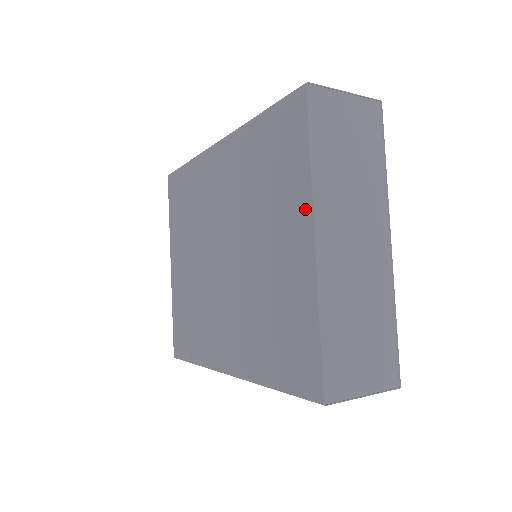
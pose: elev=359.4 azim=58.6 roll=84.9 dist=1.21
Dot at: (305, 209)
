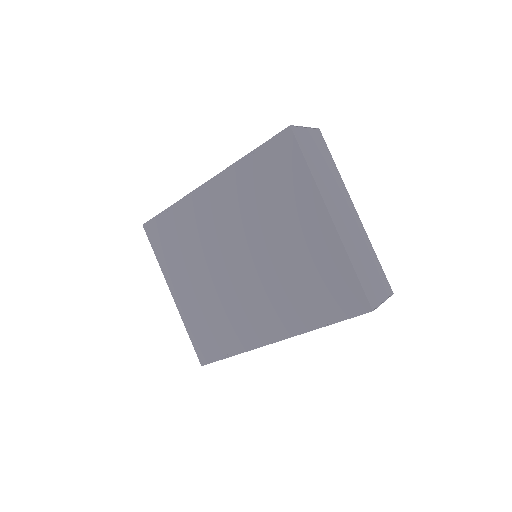
Dot at: (316, 201)
